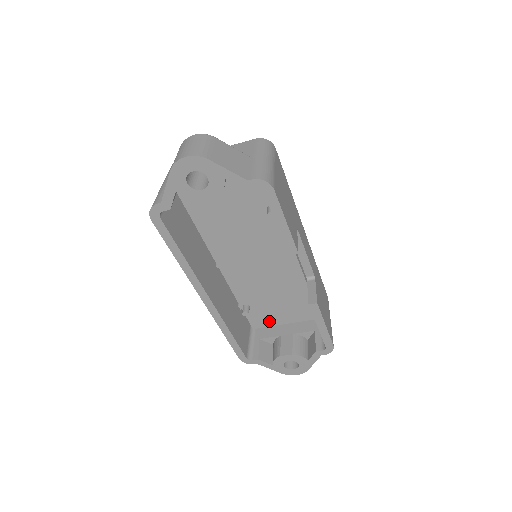
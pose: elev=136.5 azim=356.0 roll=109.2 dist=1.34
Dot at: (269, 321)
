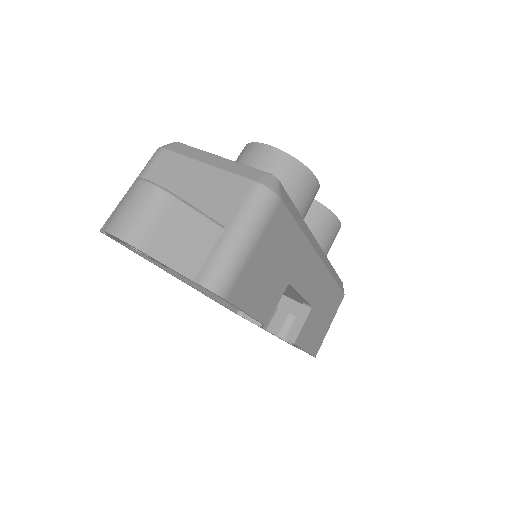
Dot at: occluded
